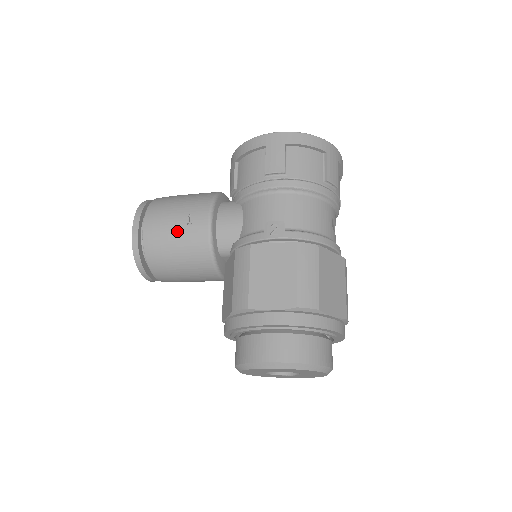
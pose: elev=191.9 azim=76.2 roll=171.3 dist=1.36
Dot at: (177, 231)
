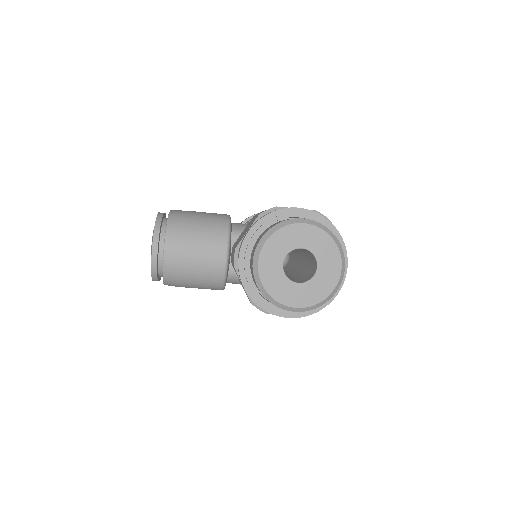
Dot at: (202, 213)
